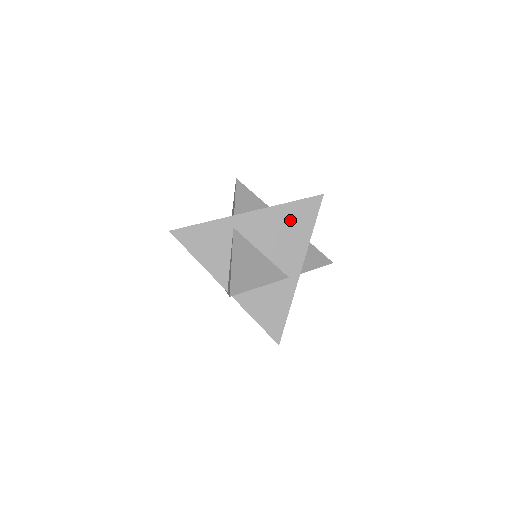
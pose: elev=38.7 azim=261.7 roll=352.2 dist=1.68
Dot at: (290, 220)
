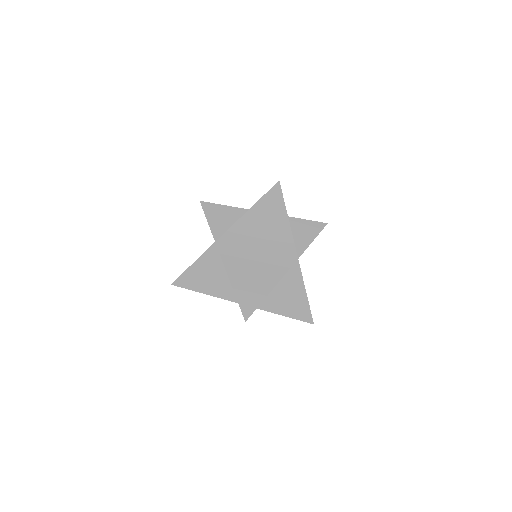
Dot at: (263, 220)
